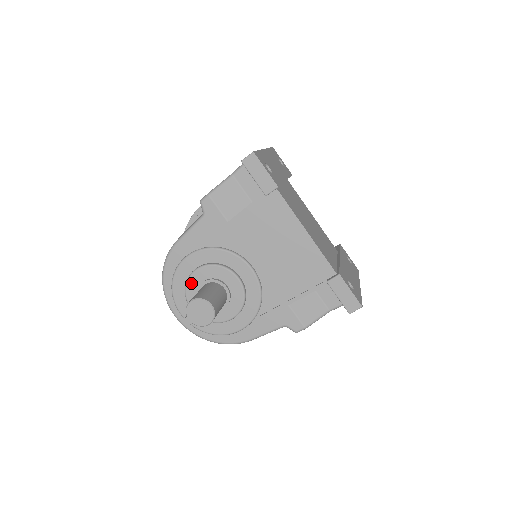
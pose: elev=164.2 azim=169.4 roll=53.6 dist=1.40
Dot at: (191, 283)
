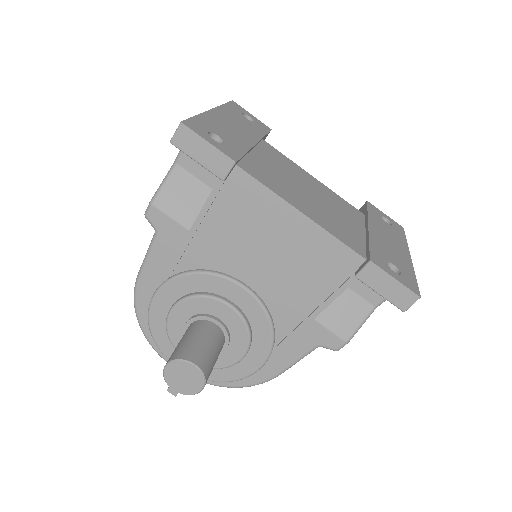
Dot at: (172, 328)
